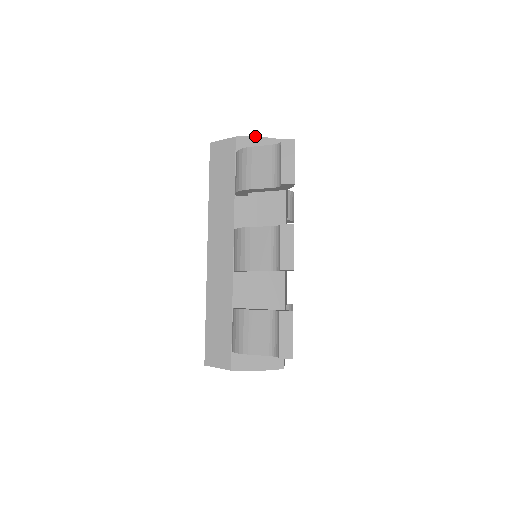
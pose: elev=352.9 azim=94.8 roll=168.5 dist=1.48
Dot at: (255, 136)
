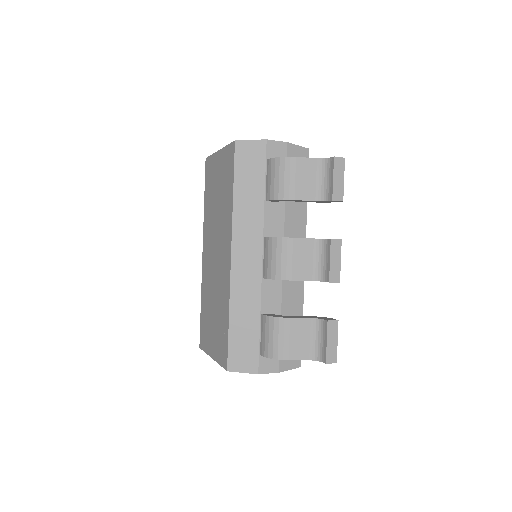
Dot at: (285, 142)
